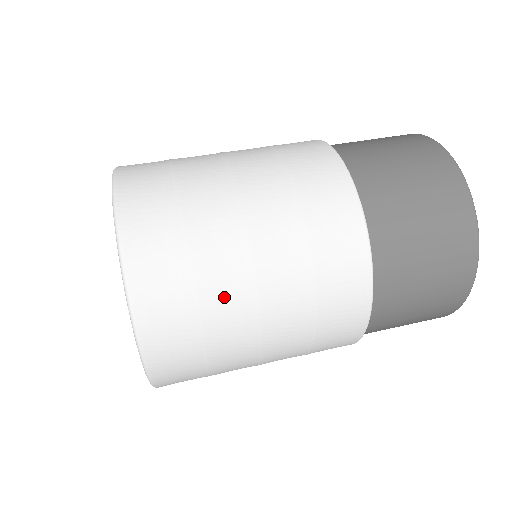
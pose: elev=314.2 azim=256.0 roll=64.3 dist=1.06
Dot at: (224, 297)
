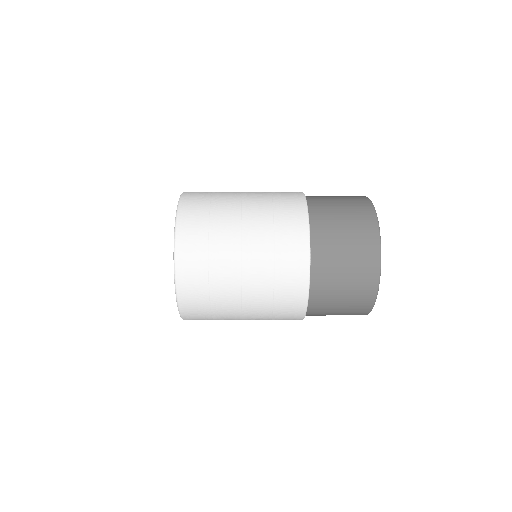
Dot at: (224, 279)
